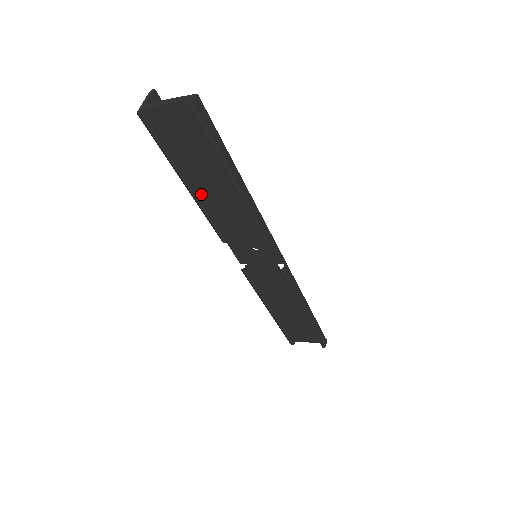
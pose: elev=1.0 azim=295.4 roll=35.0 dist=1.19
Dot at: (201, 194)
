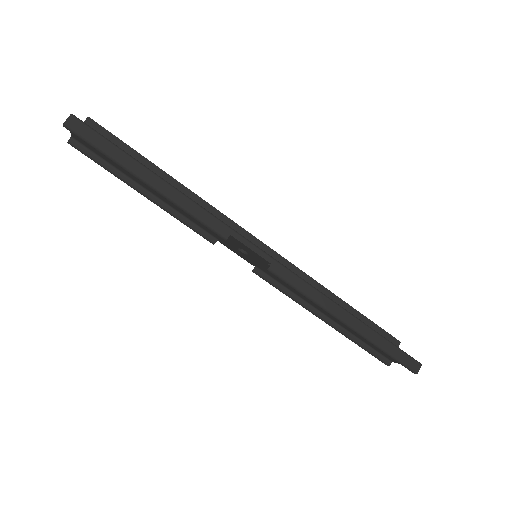
Dot at: (161, 199)
